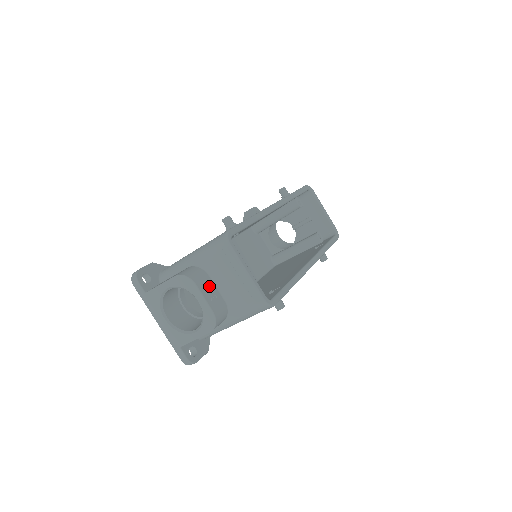
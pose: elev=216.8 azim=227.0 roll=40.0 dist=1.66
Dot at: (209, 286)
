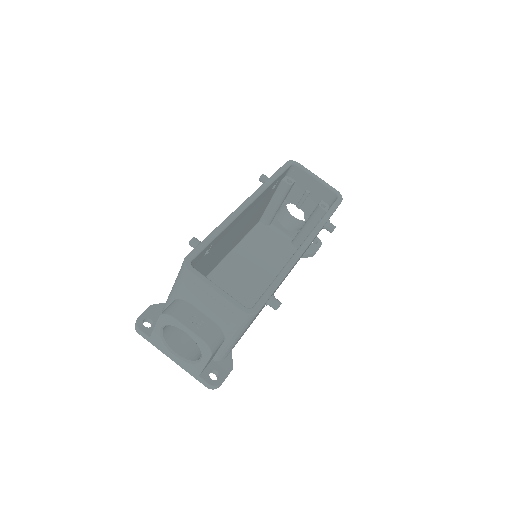
Dot at: (192, 315)
